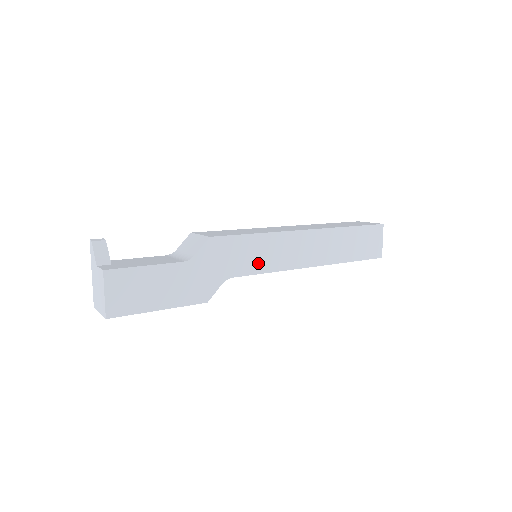
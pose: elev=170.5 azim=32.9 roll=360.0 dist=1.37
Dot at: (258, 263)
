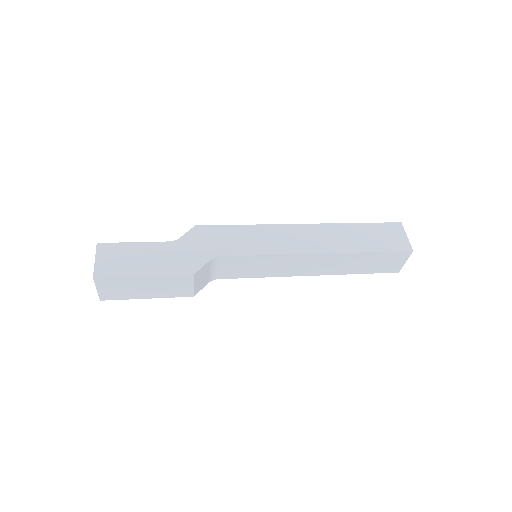
Dot at: (248, 247)
